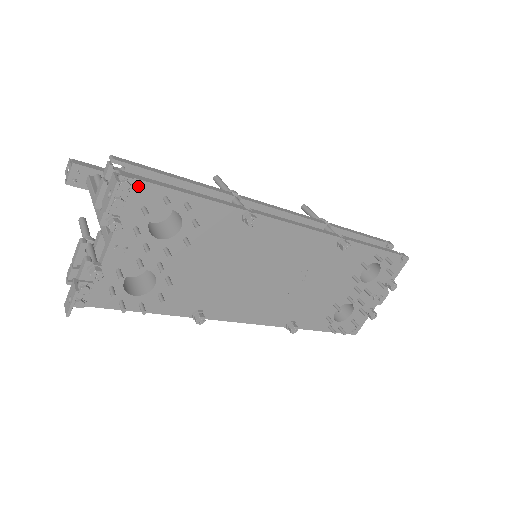
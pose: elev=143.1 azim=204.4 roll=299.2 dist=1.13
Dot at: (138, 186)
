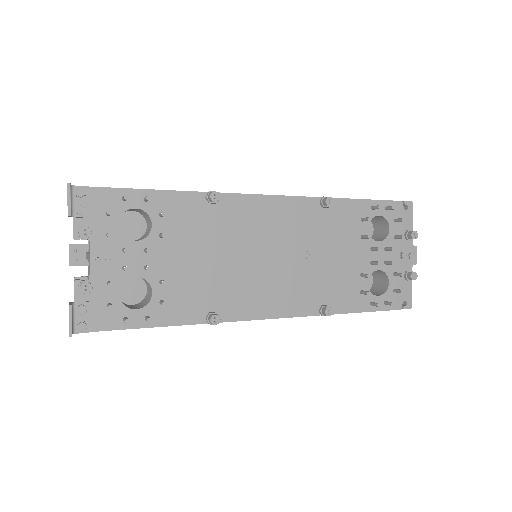
Dot at: (95, 193)
